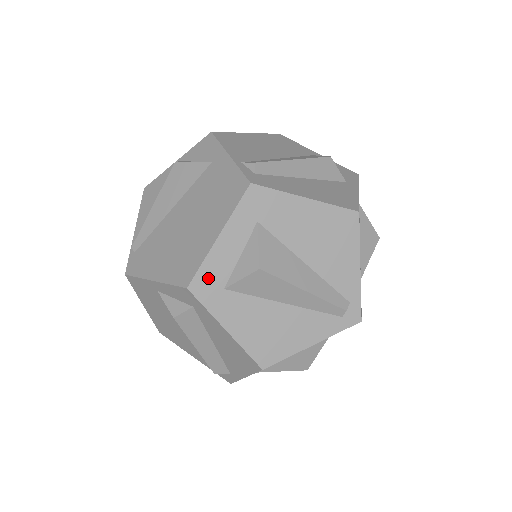
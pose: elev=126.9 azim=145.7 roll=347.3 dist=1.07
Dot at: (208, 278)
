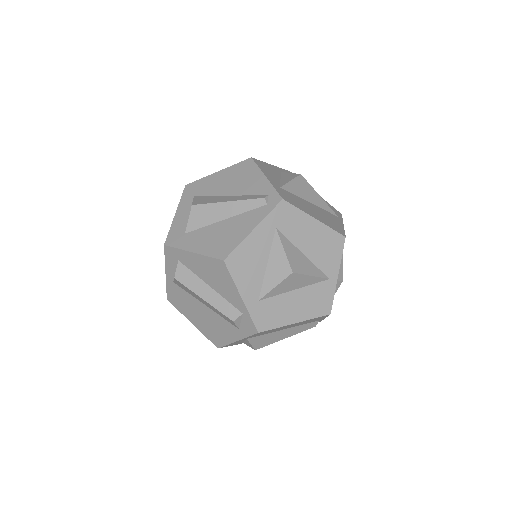
Dot at: (174, 234)
